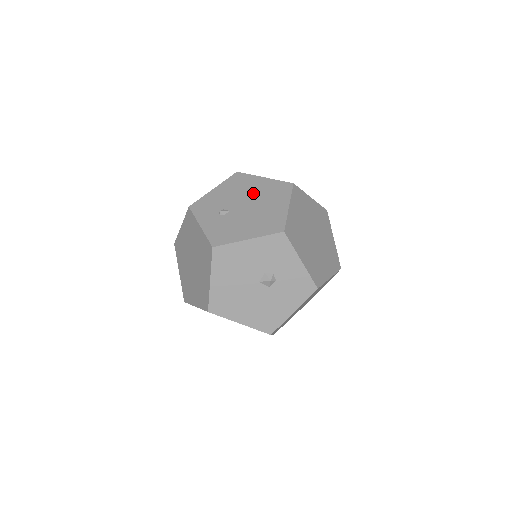
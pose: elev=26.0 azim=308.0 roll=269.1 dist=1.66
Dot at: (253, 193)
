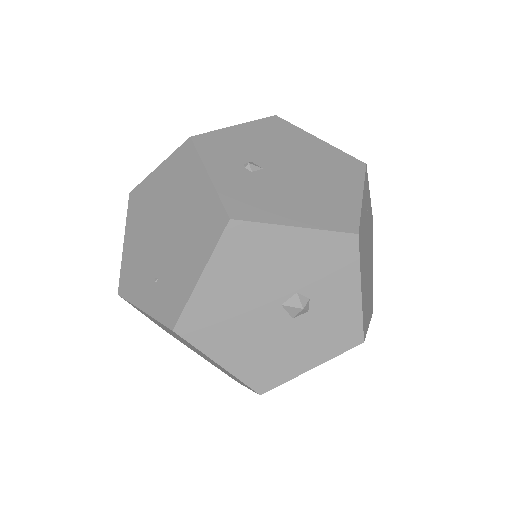
Dot at: (303, 155)
